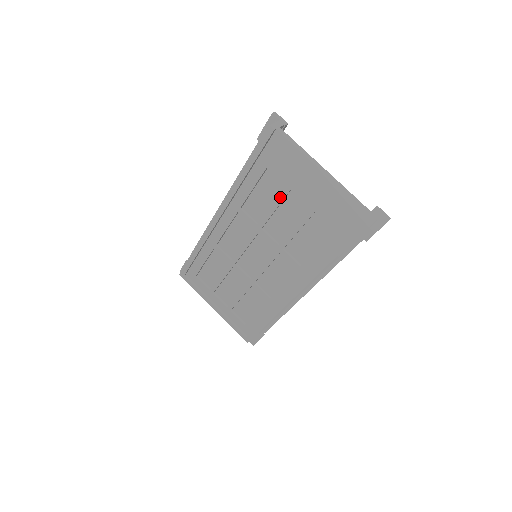
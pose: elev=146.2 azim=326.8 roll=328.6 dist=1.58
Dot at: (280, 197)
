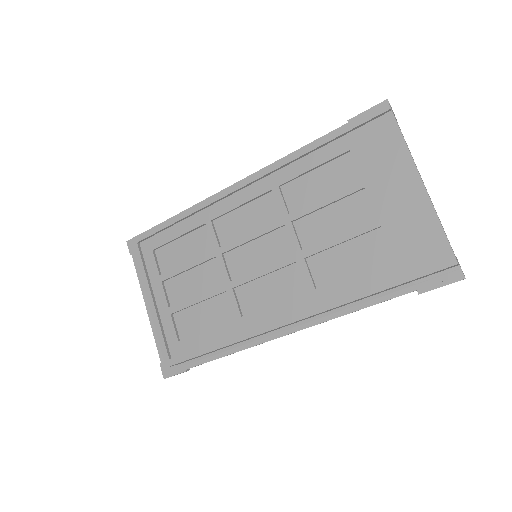
Dot at: (344, 191)
